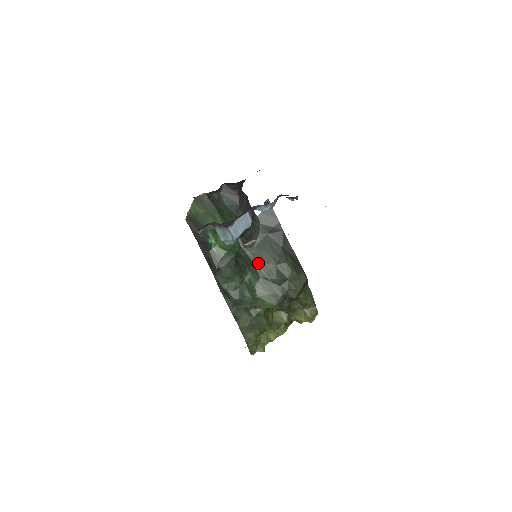
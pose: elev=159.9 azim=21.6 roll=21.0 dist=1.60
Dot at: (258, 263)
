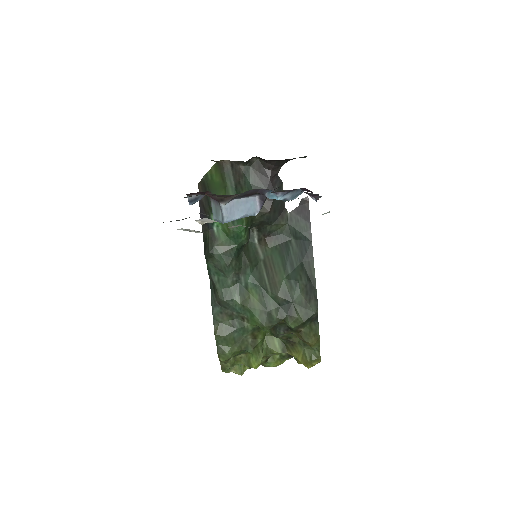
Dot at: (265, 268)
